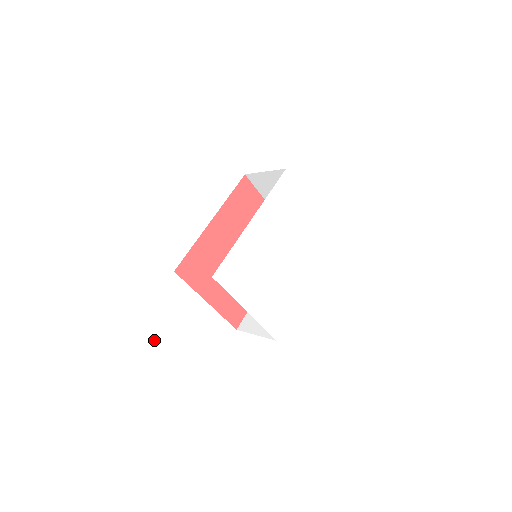
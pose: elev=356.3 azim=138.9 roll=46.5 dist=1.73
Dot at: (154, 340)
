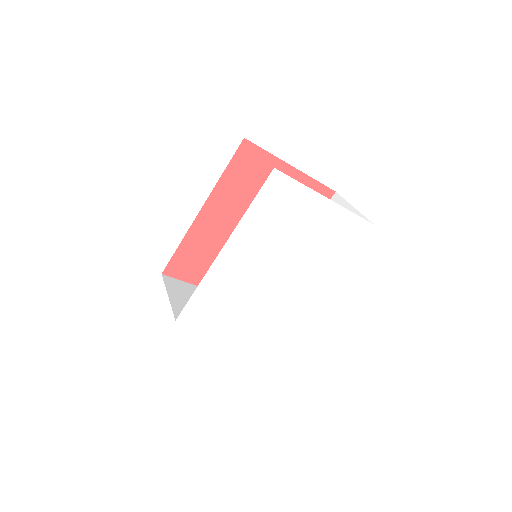
Dot at: (119, 385)
